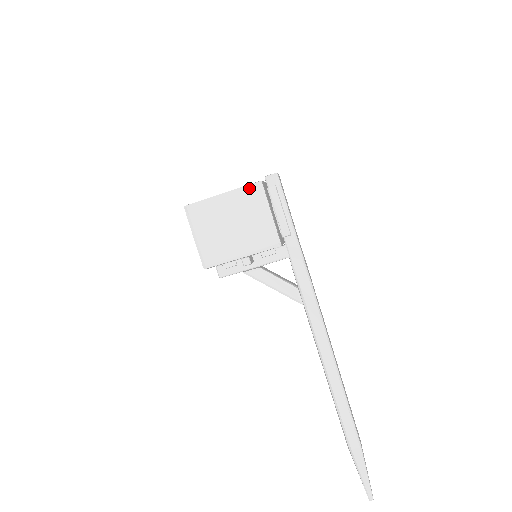
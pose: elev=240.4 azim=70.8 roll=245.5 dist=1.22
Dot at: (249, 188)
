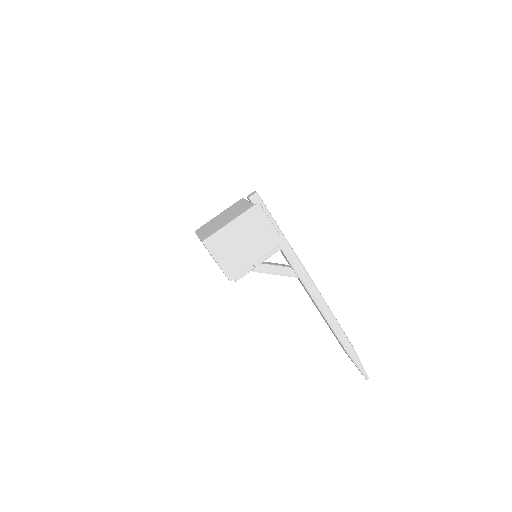
Dot at: (248, 213)
